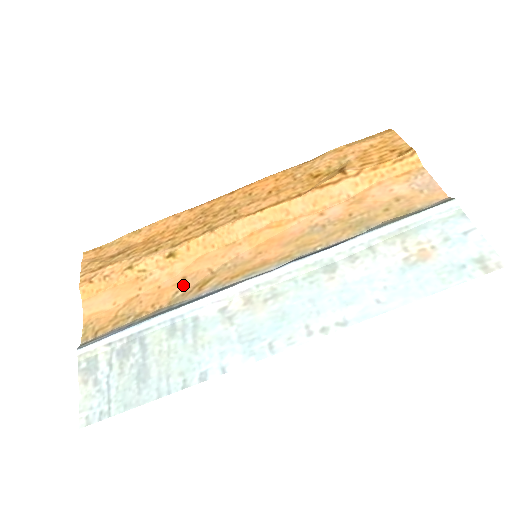
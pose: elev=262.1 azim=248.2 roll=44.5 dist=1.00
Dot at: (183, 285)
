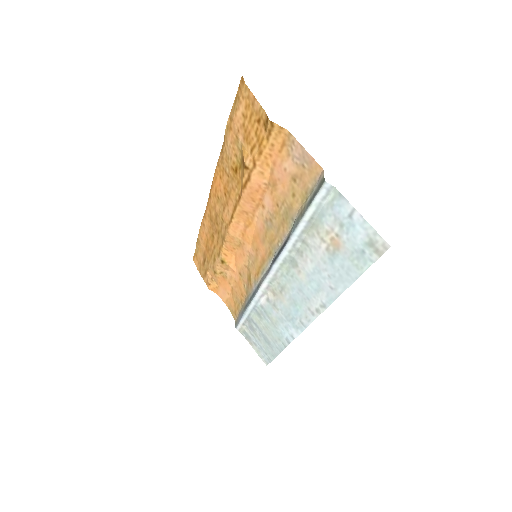
Dot at: (243, 280)
